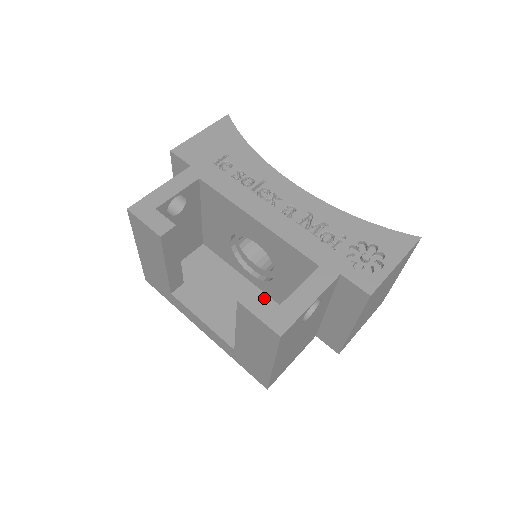
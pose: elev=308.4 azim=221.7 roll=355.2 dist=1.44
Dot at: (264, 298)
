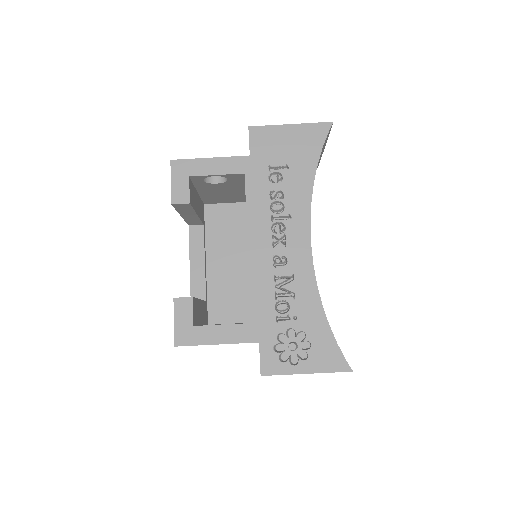
Dot at: (191, 312)
